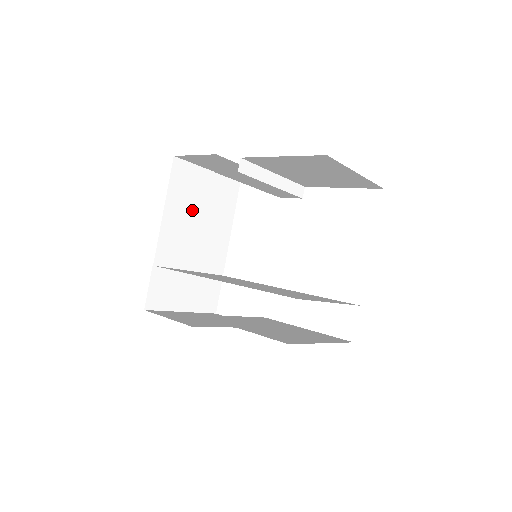
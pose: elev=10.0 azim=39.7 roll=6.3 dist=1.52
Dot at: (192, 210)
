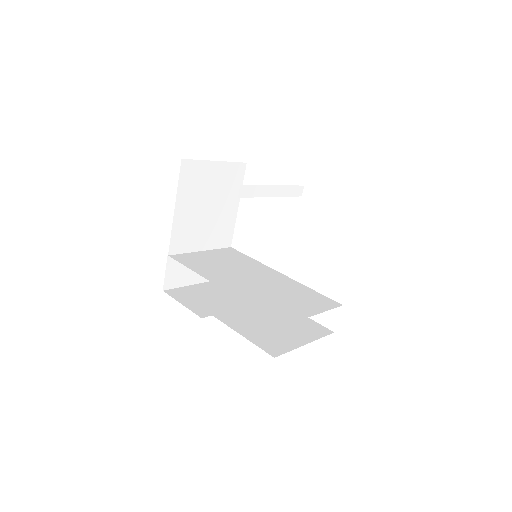
Dot at: (201, 201)
